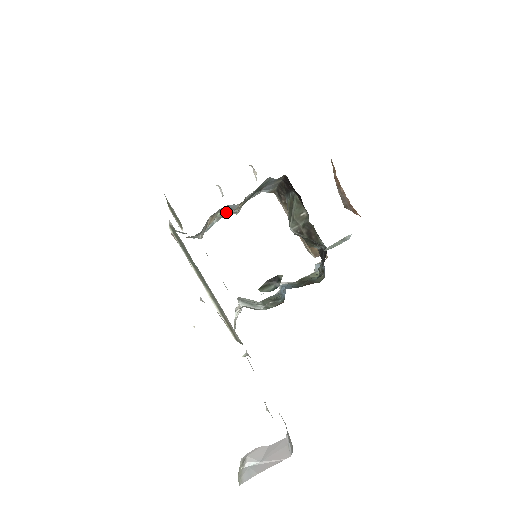
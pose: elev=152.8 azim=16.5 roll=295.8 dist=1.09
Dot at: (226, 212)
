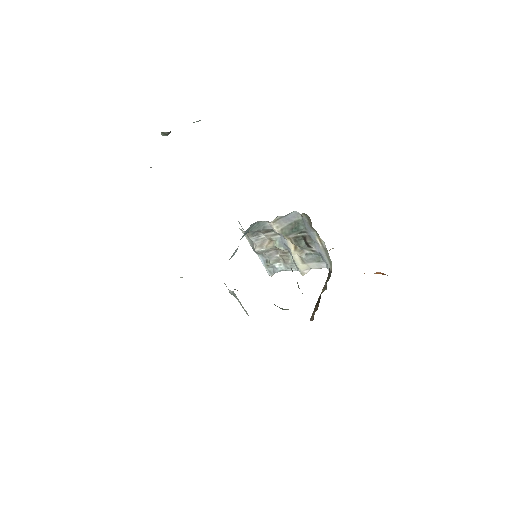
Dot at: (291, 260)
